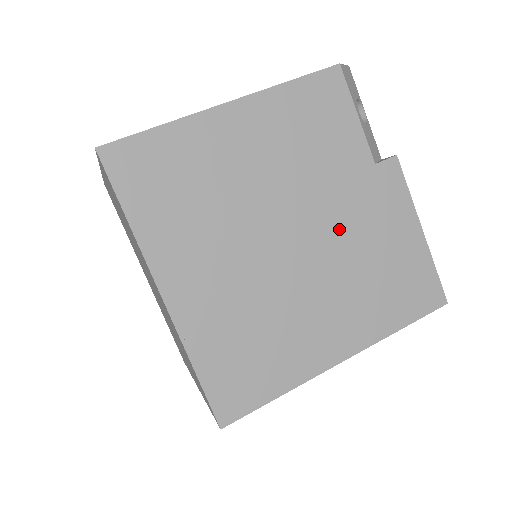
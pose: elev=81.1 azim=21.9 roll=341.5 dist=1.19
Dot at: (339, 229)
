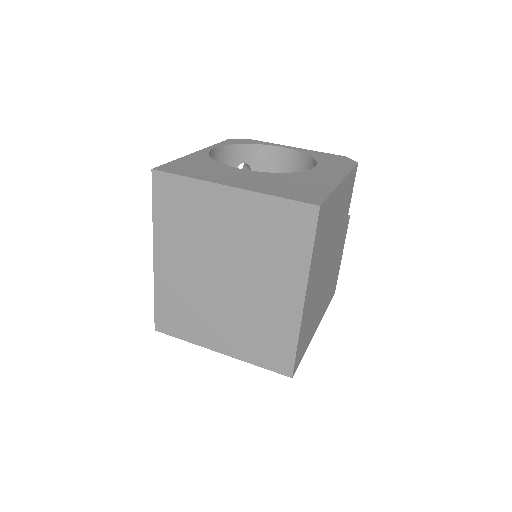
Dot at: occluded
